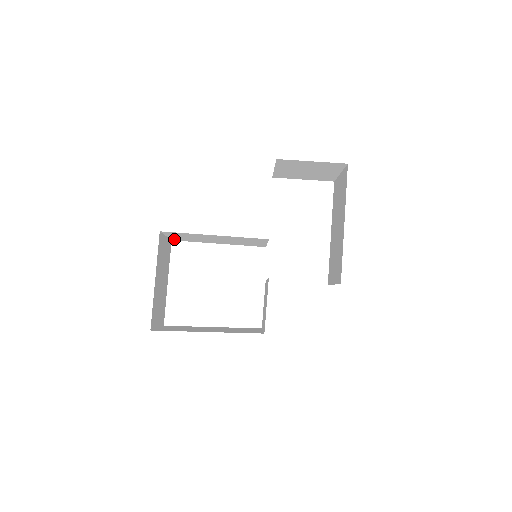
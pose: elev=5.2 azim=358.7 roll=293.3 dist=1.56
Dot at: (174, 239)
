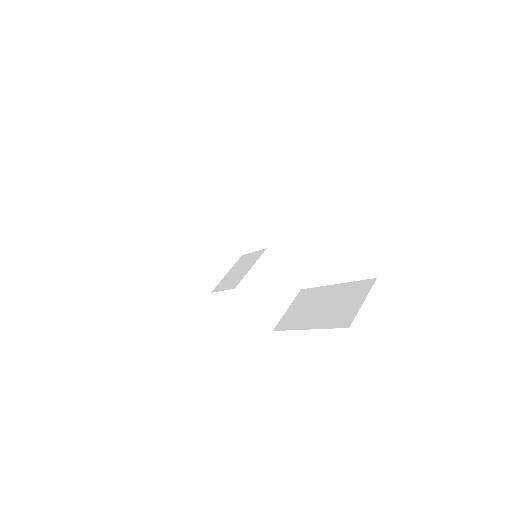
Dot at: occluded
